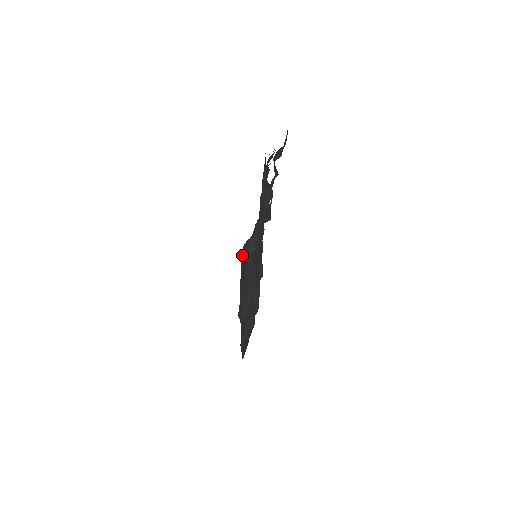
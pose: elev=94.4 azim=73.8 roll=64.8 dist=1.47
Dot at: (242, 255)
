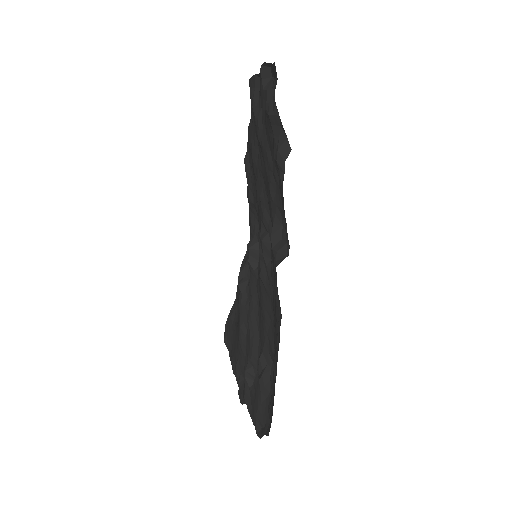
Dot at: (226, 334)
